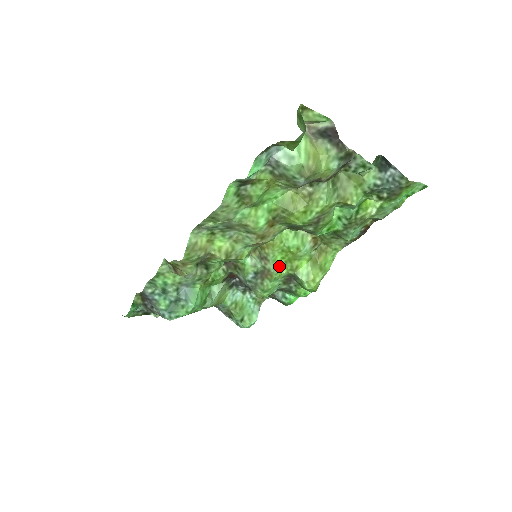
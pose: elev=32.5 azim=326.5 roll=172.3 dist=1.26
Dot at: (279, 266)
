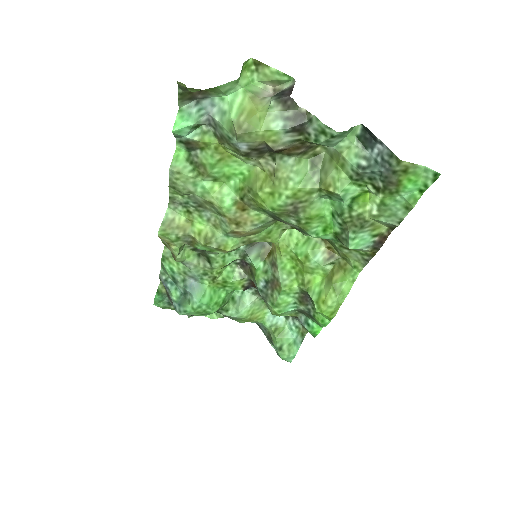
Dot at: (289, 277)
